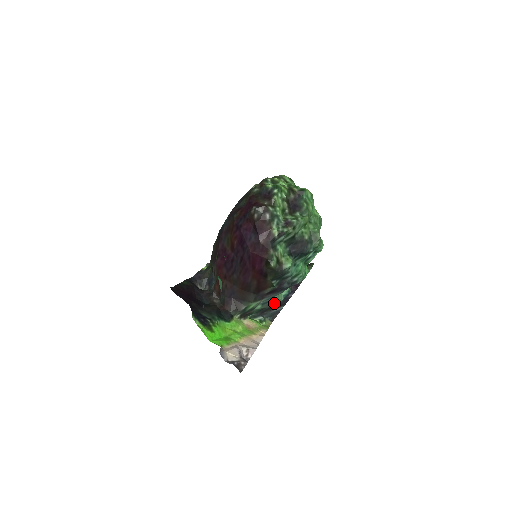
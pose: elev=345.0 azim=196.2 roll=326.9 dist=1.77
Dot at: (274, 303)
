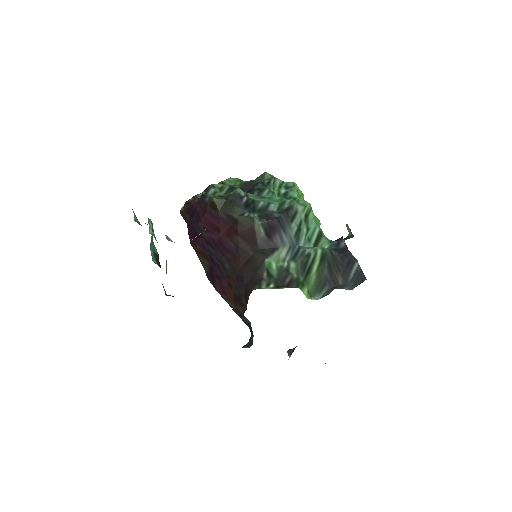
Dot at: (313, 252)
